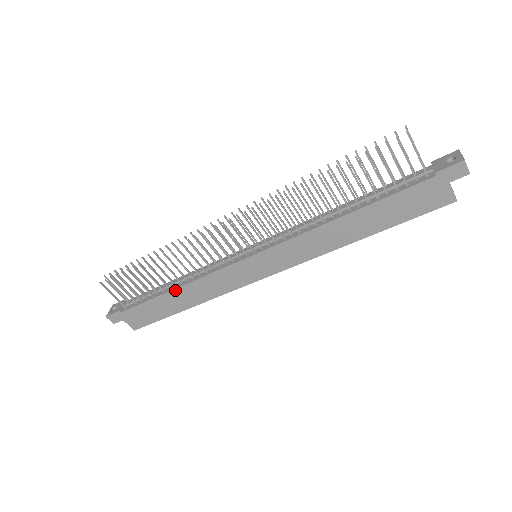
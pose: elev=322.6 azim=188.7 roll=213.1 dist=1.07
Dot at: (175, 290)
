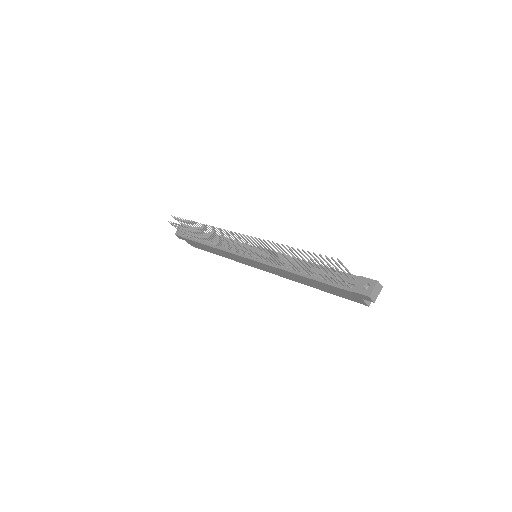
Dot at: (210, 246)
